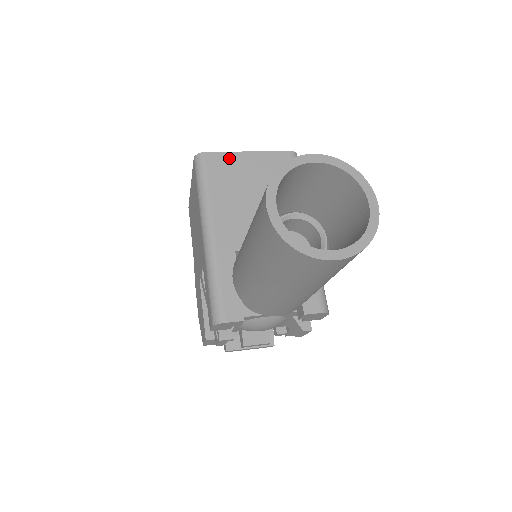
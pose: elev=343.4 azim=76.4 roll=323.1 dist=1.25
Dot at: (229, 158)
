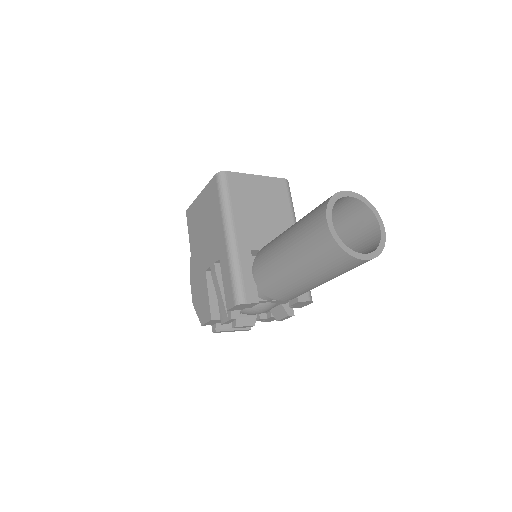
Dot at: (244, 178)
